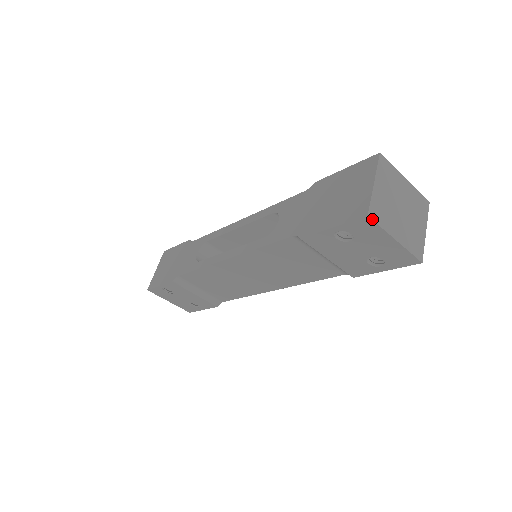
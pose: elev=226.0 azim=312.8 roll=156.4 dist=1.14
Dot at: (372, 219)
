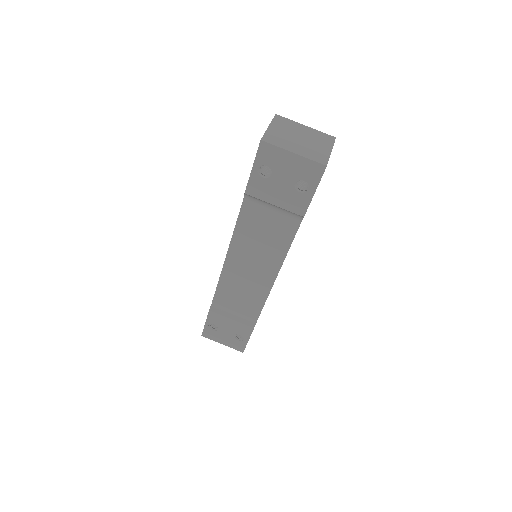
Dot at: (266, 142)
